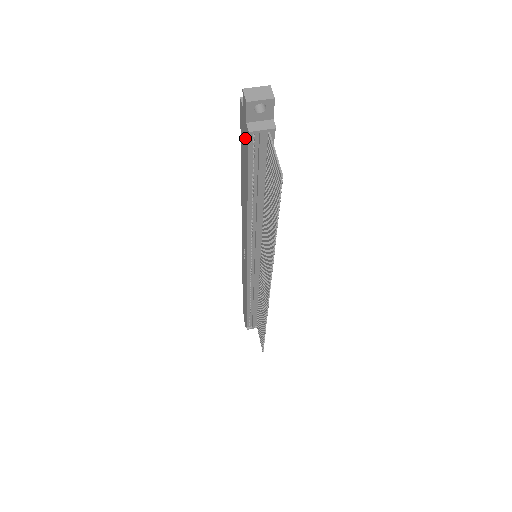
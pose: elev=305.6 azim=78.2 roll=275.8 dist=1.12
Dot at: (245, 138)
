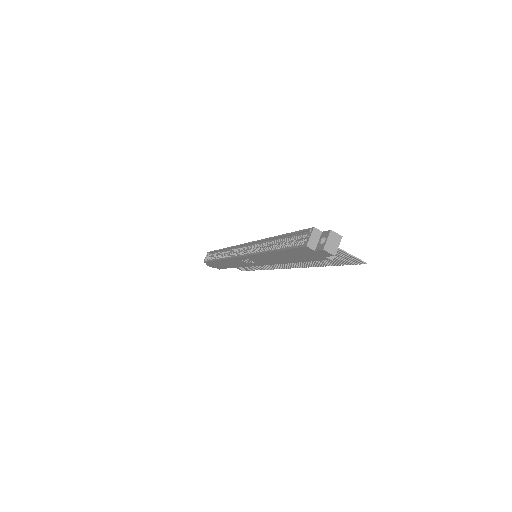
Dot at: (313, 257)
